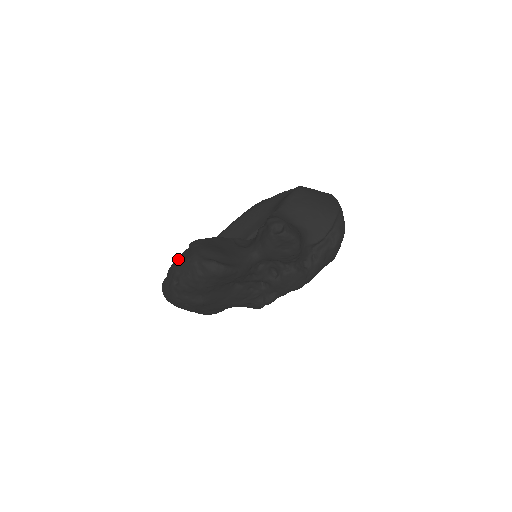
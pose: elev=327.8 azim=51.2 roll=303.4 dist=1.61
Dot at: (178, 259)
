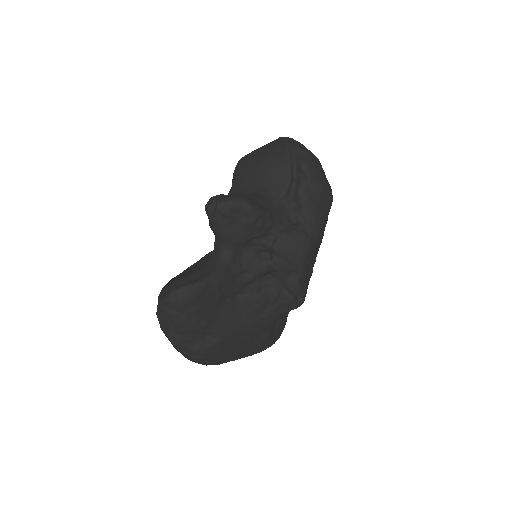
Dot at: occluded
